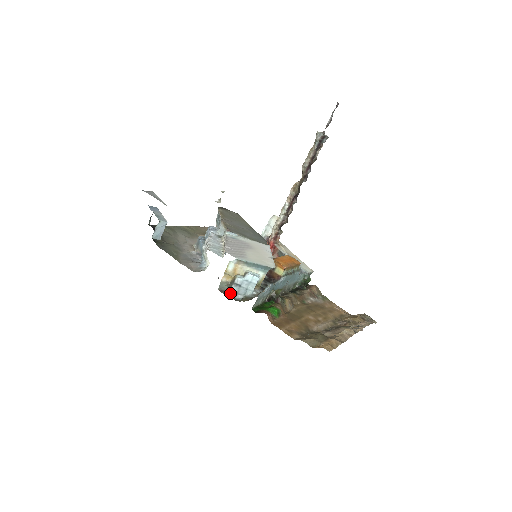
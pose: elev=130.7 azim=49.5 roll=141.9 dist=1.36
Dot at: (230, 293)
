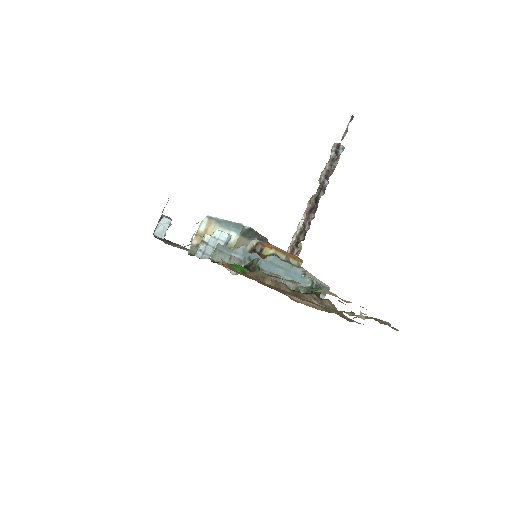
Dot at: (197, 253)
